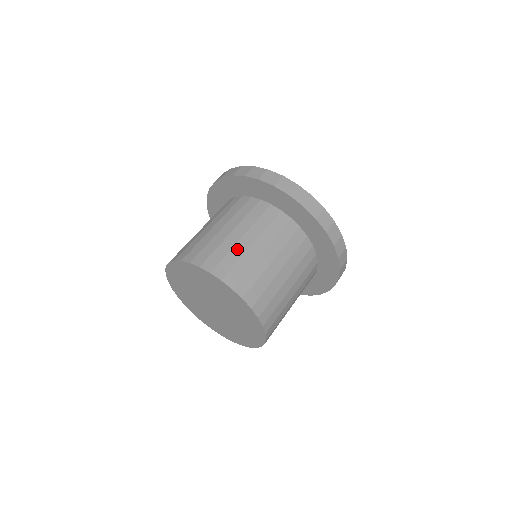
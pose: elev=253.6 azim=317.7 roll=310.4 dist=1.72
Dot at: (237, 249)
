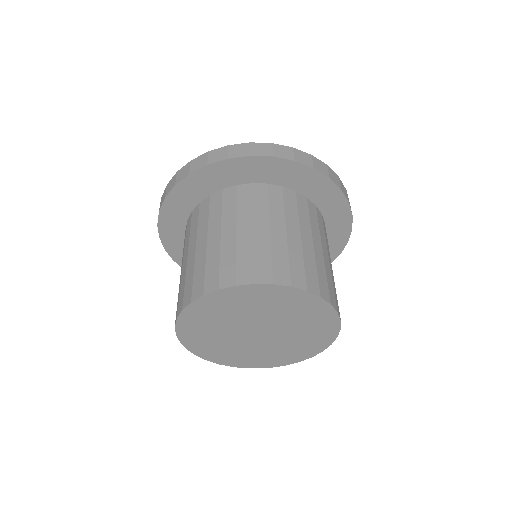
Dot at: (225, 248)
